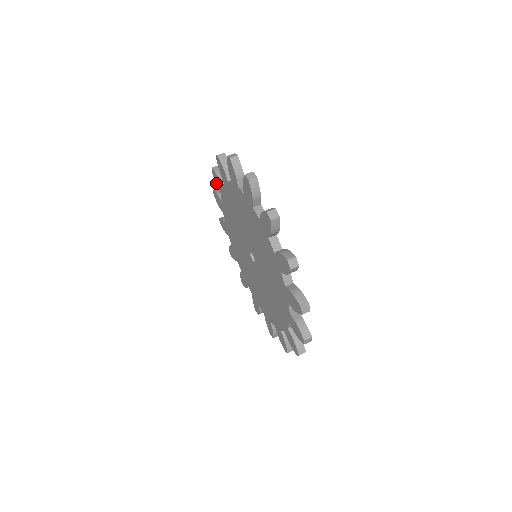
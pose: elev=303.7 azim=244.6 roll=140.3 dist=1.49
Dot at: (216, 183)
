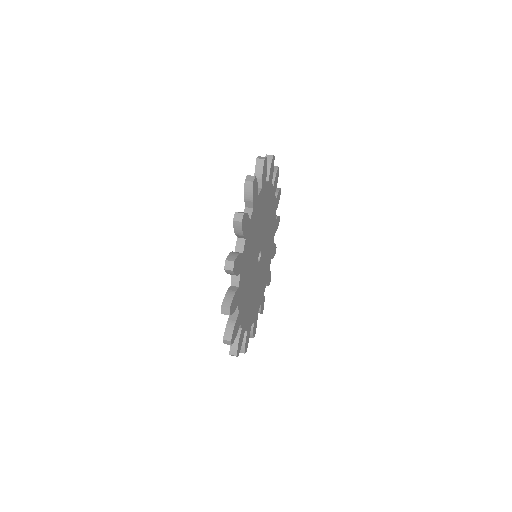
Dot at: occluded
